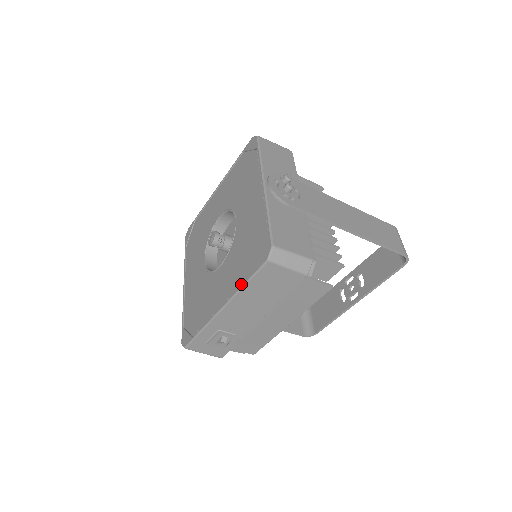
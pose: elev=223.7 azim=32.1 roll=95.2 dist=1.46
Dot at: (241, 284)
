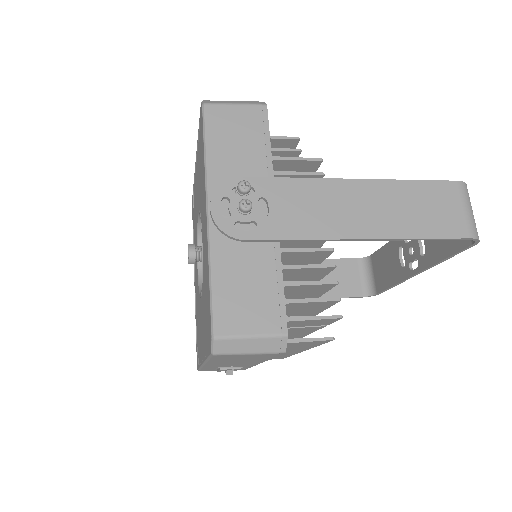
Dot at: (206, 354)
